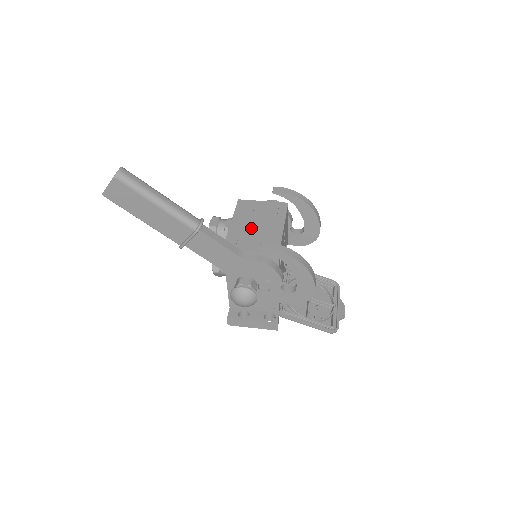
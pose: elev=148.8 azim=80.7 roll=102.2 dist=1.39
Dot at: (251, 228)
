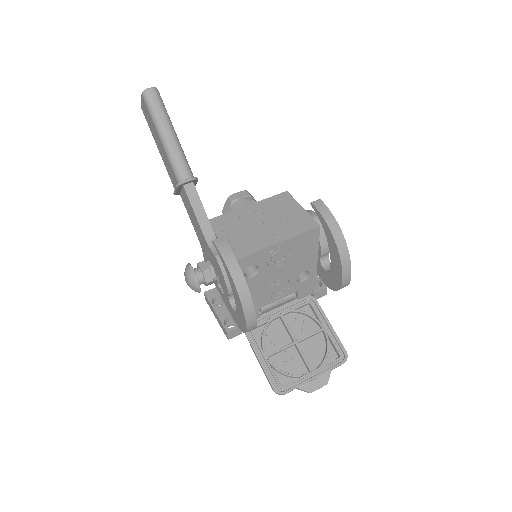
Dot at: (252, 222)
